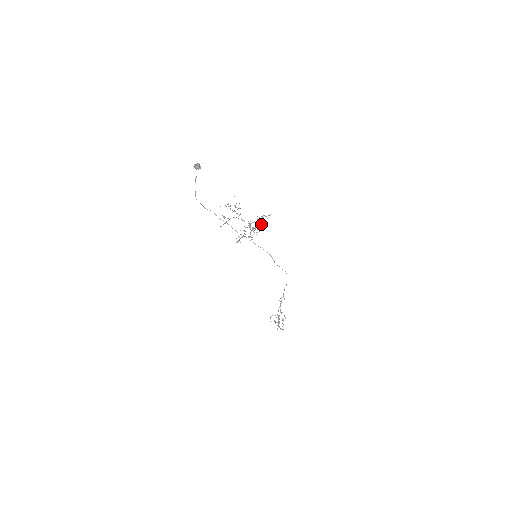
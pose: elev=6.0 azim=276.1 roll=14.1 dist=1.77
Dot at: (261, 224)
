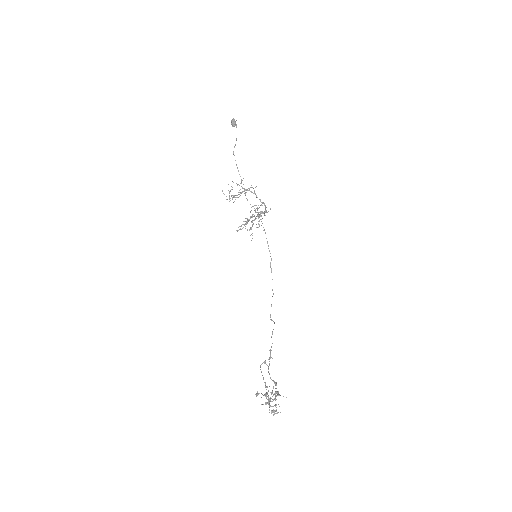
Dot at: occluded
